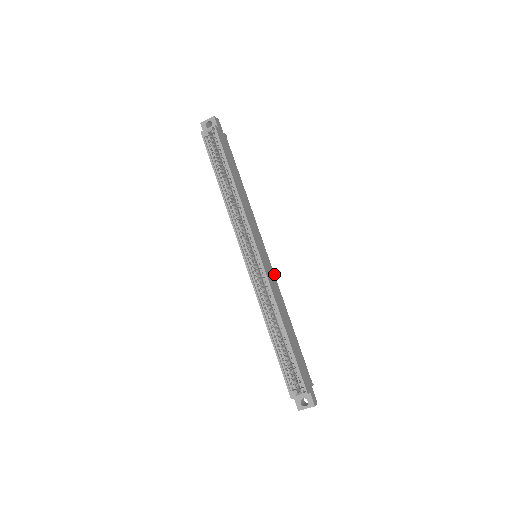
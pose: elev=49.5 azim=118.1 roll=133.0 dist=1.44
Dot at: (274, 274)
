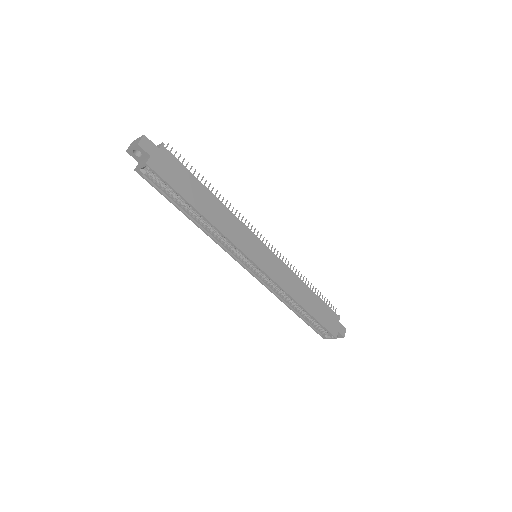
Dot at: (279, 259)
